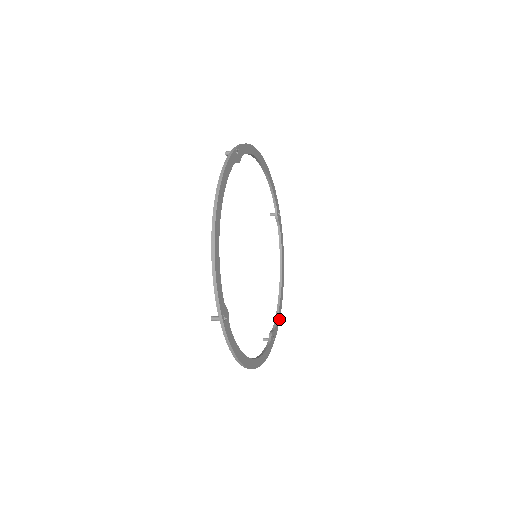
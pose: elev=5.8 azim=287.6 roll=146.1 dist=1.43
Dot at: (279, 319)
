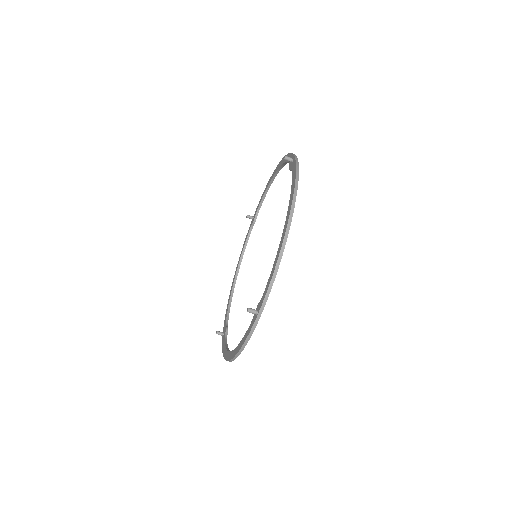
Dot at: occluded
